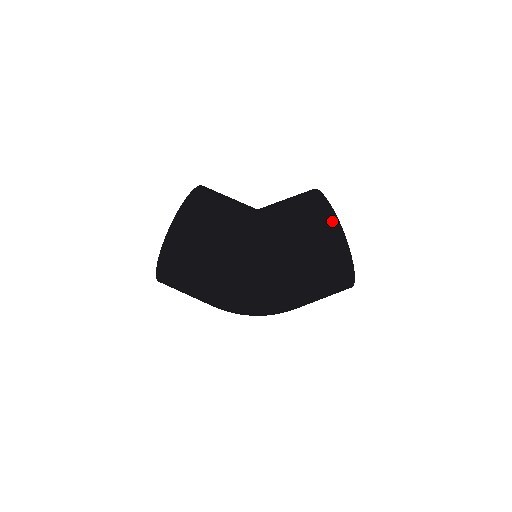
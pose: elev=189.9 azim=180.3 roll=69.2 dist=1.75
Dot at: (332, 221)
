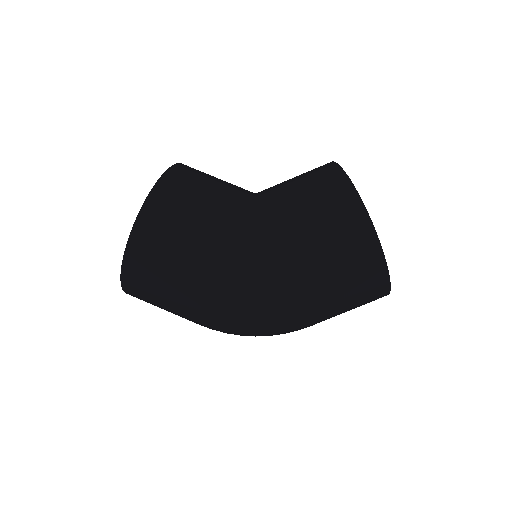
Dot at: (359, 216)
